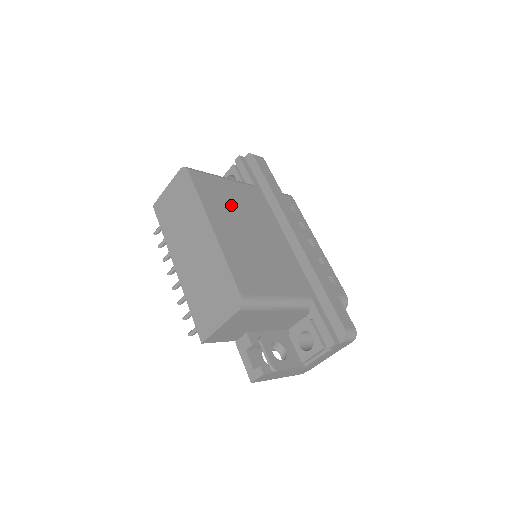
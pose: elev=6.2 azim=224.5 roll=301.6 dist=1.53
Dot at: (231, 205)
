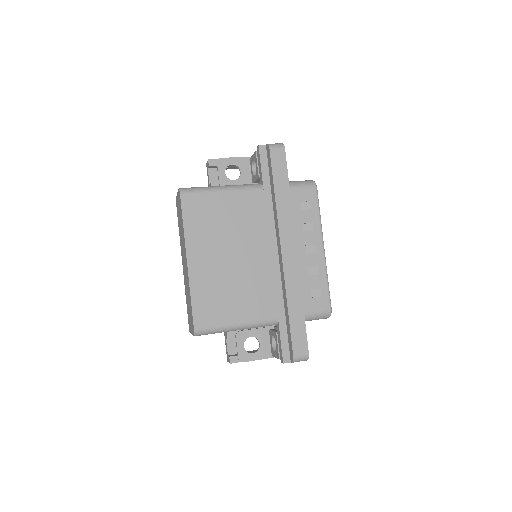
Dot at: (219, 226)
